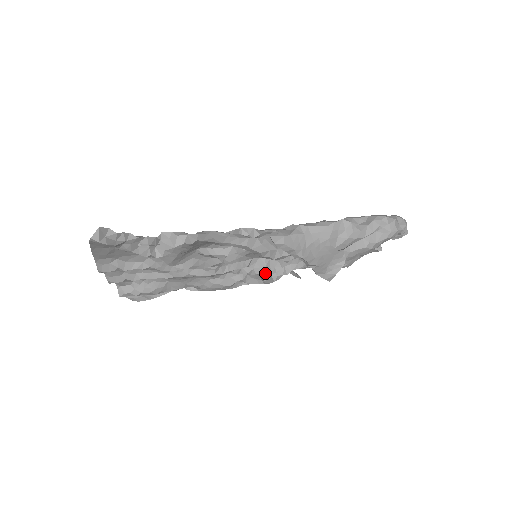
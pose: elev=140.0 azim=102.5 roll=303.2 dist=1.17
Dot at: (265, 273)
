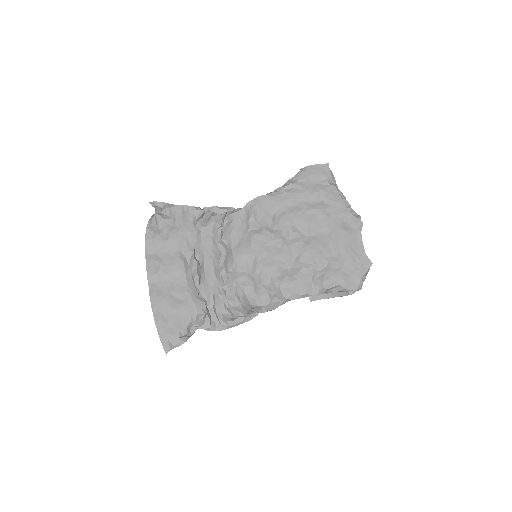
Dot at: occluded
